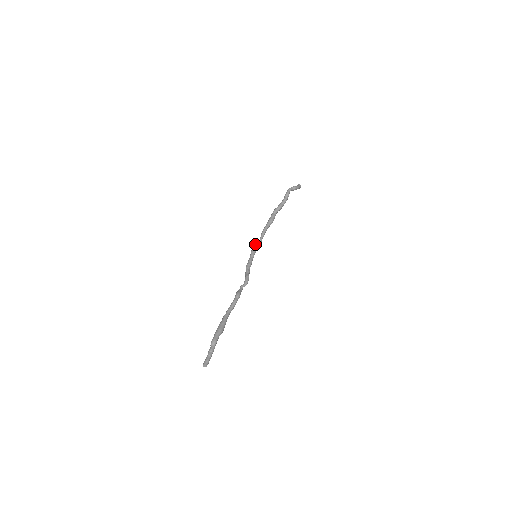
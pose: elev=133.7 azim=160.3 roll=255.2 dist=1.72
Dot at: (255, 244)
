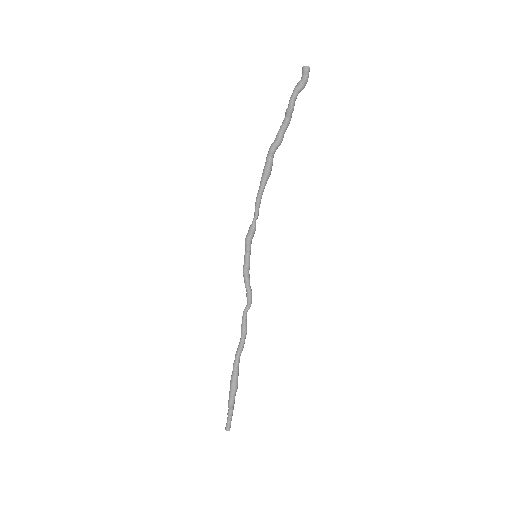
Dot at: (250, 228)
